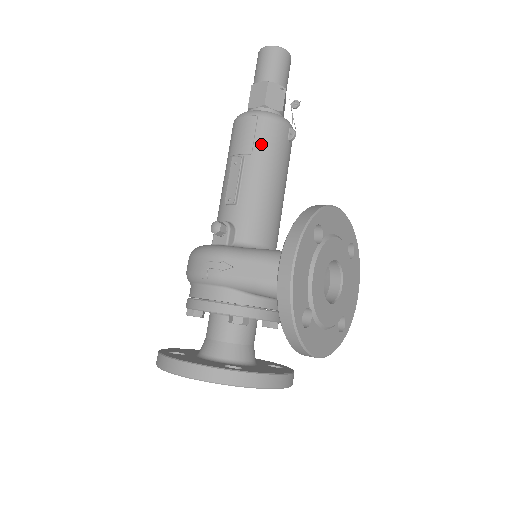
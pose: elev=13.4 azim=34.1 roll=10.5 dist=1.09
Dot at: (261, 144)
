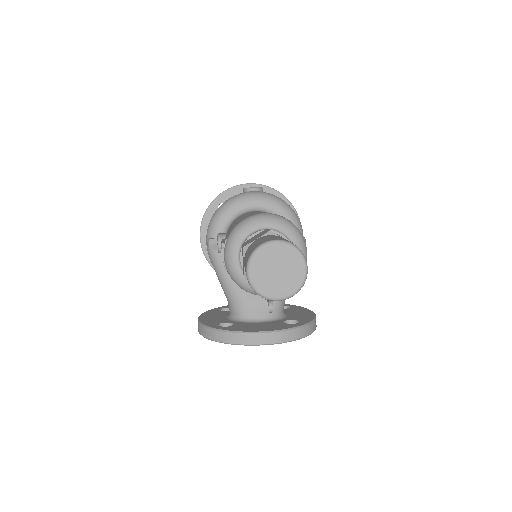
Dot at: occluded
